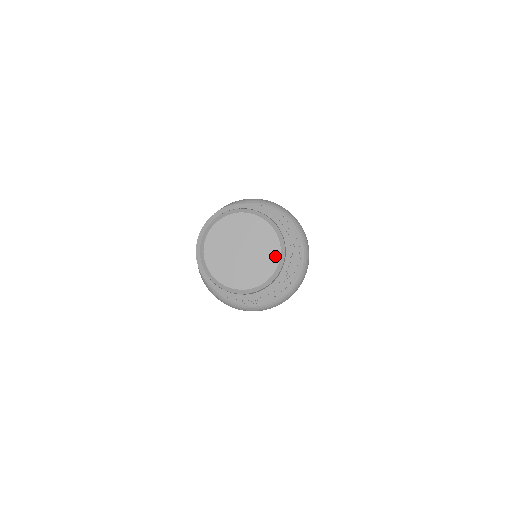
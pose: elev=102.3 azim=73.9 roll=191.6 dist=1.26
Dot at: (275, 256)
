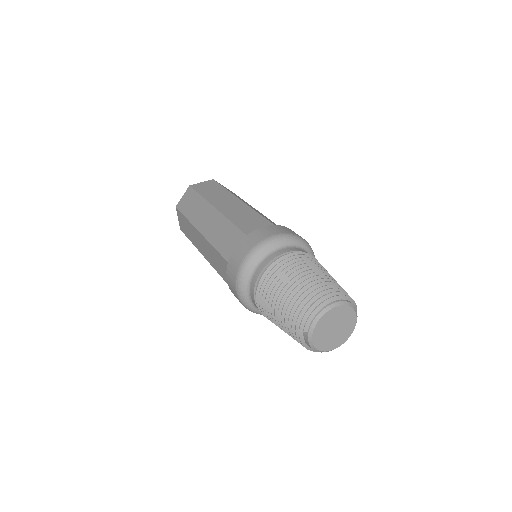
Dot at: (352, 313)
